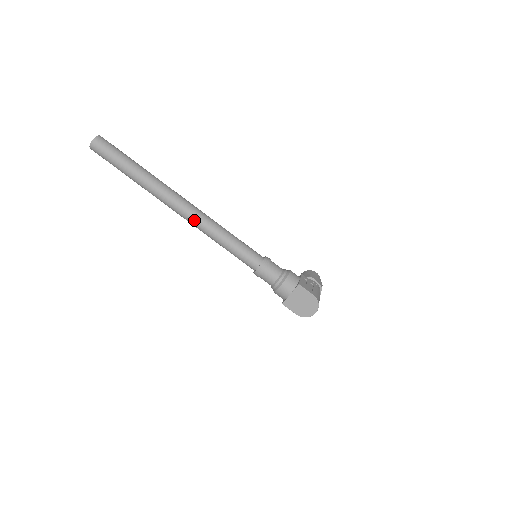
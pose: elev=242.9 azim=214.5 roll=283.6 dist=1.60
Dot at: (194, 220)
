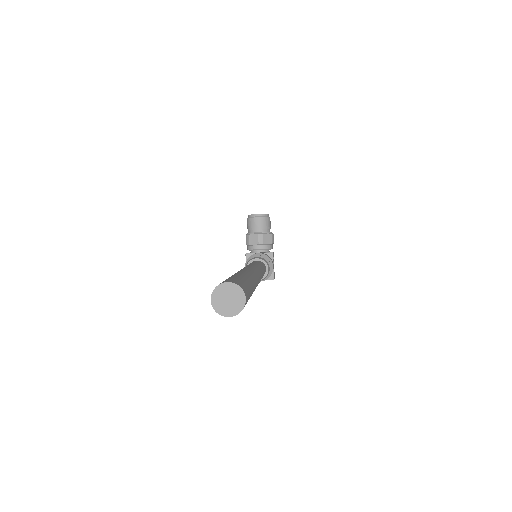
Dot at: occluded
